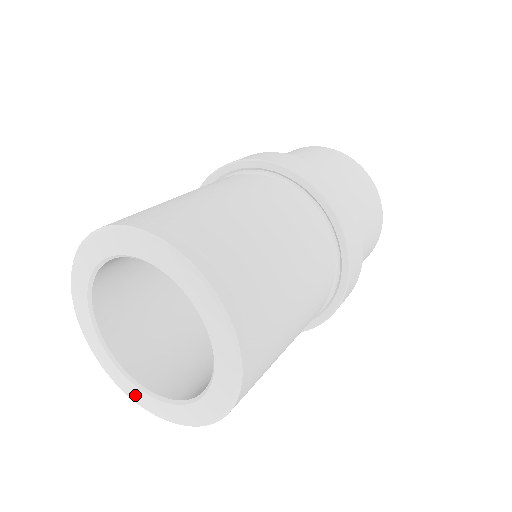
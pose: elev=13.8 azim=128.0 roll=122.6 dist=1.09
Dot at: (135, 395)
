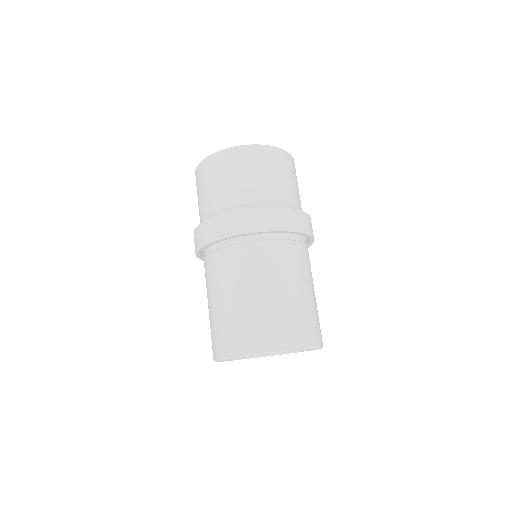
Dot at: occluded
